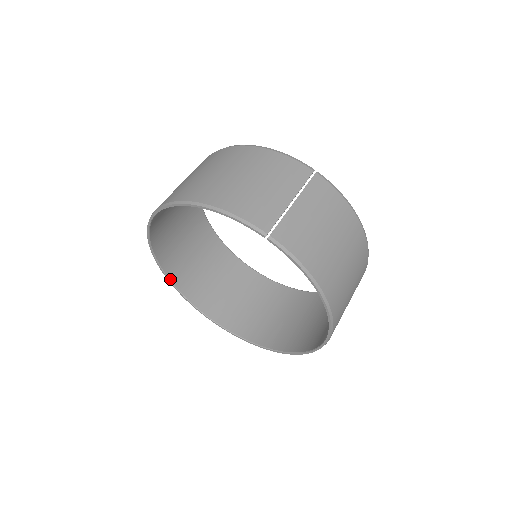
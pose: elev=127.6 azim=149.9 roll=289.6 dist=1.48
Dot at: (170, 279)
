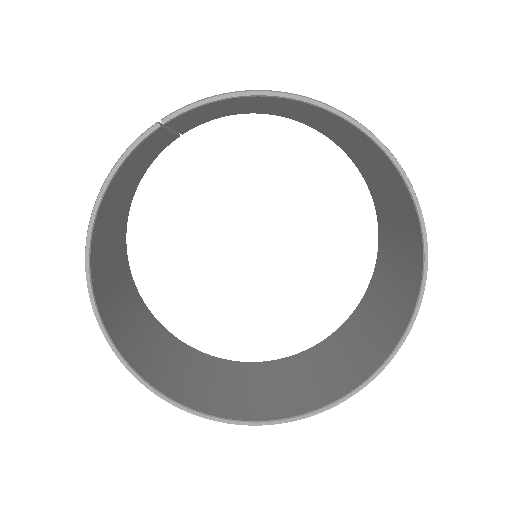
Dot at: (241, 420)
